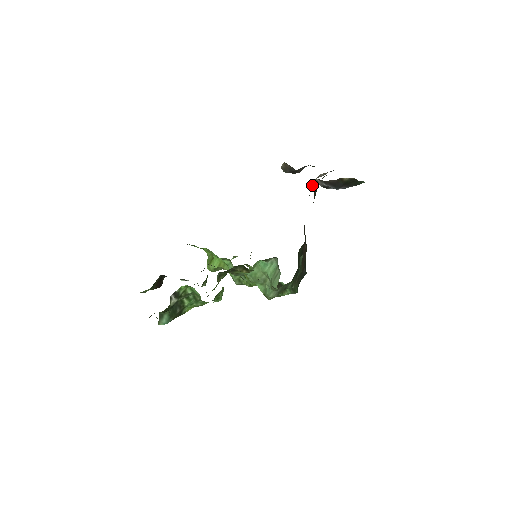
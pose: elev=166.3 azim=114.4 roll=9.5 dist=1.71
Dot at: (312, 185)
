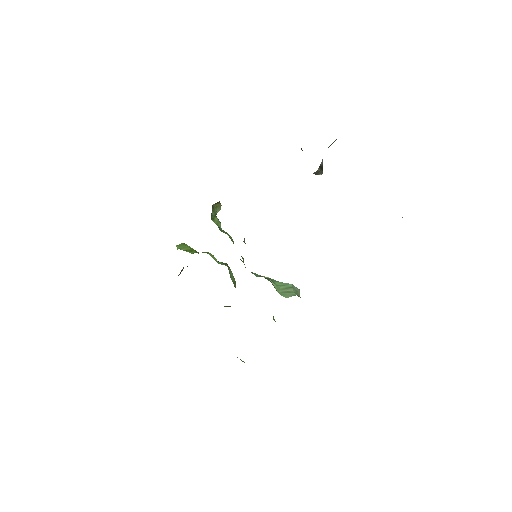
Dot at: occluded
